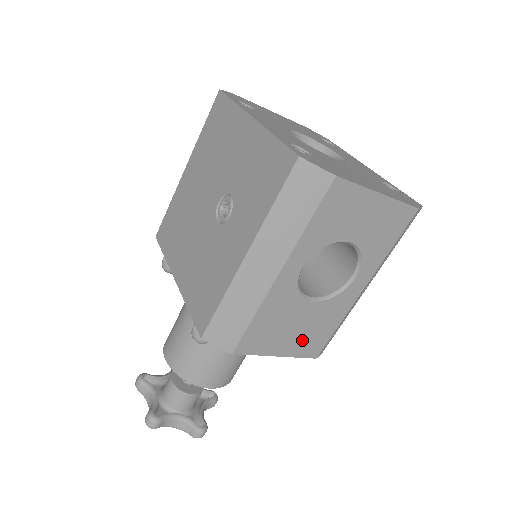
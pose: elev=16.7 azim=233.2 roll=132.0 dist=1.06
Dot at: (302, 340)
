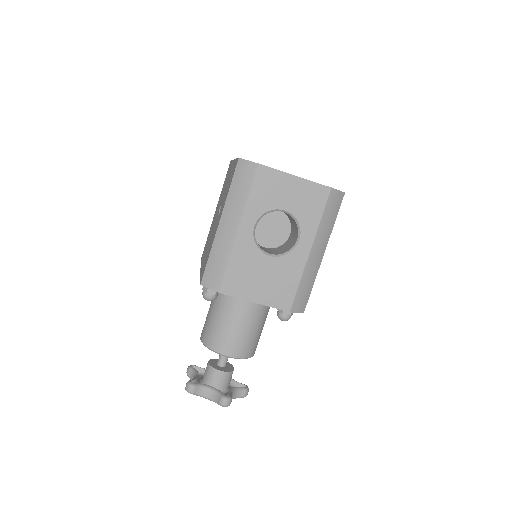
Dot at: (272, 291)
